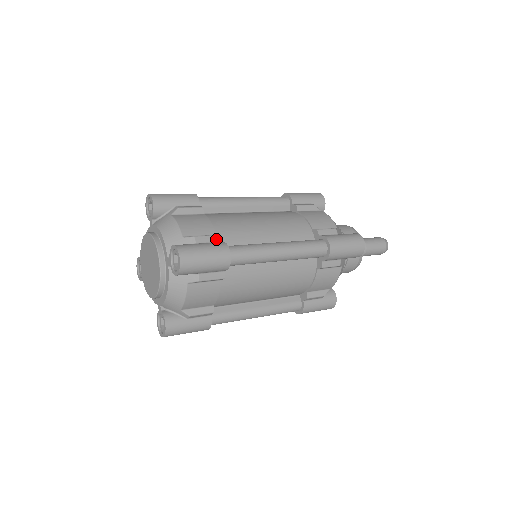
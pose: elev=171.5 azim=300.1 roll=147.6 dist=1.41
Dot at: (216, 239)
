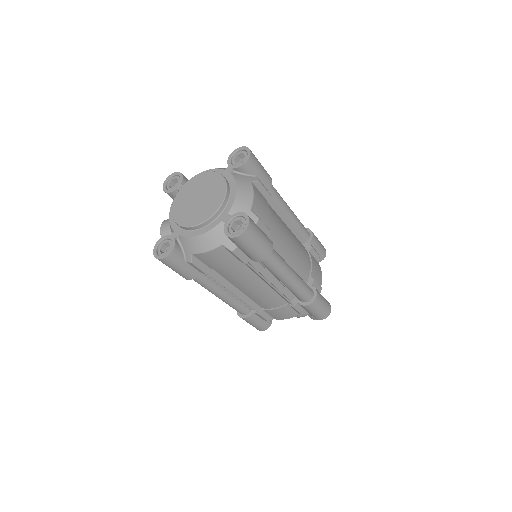
Dot at: occluded
